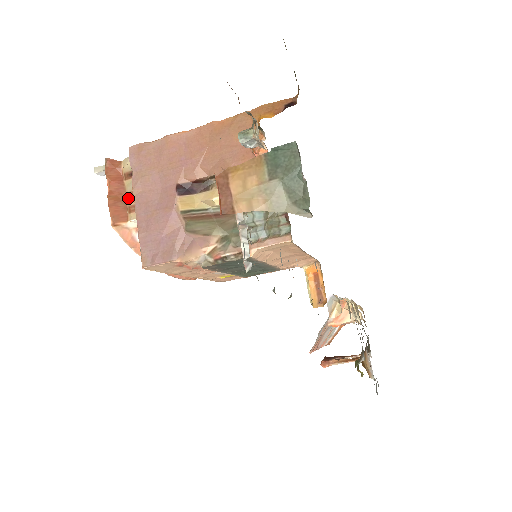
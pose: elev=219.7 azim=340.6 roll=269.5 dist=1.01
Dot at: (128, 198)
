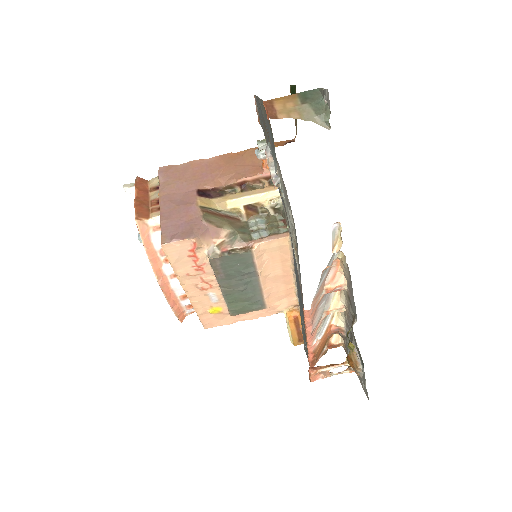
Dot at: (151, 203)
